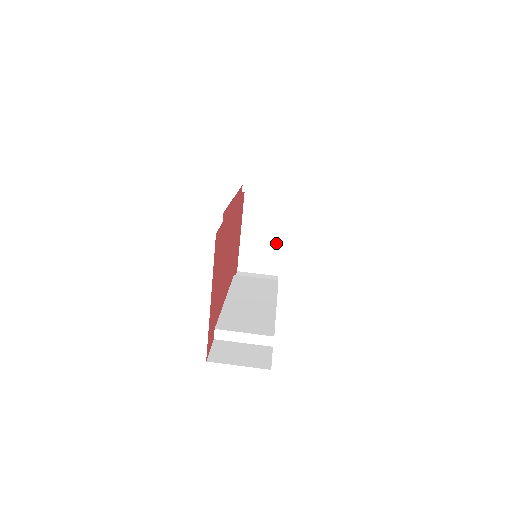
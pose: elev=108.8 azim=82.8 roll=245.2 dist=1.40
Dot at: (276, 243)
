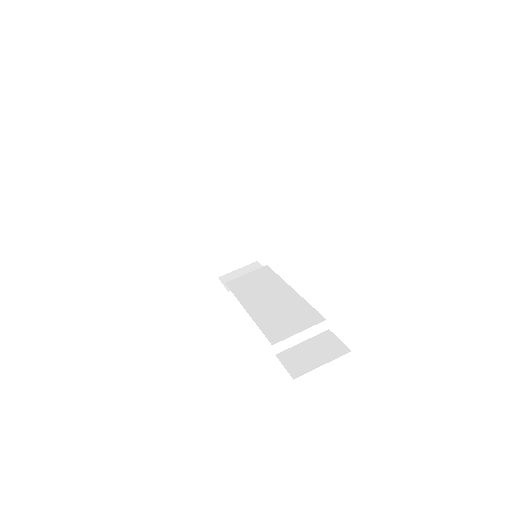
Dot at: (242, 232)
